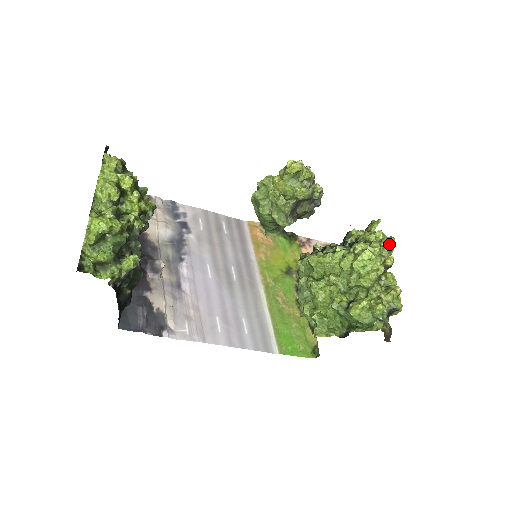
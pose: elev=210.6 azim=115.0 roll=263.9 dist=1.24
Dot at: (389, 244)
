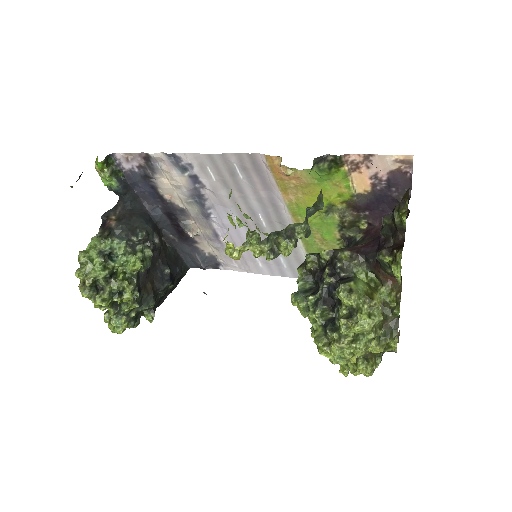
Dot at: (354, 353)
